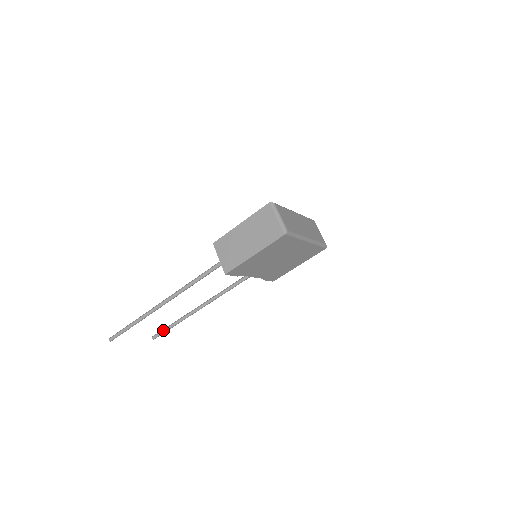
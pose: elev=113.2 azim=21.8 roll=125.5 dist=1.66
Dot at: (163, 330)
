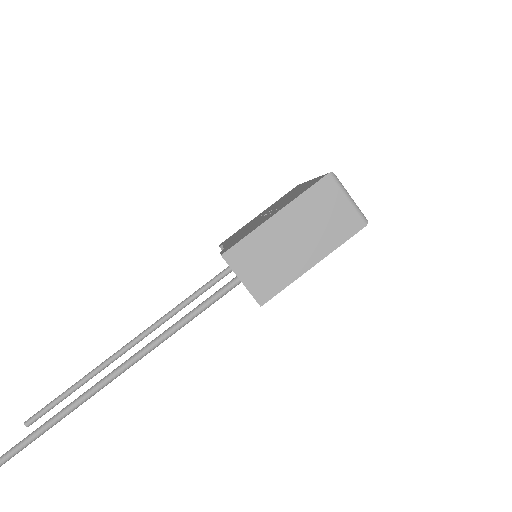
Dot at: (50, 406)
